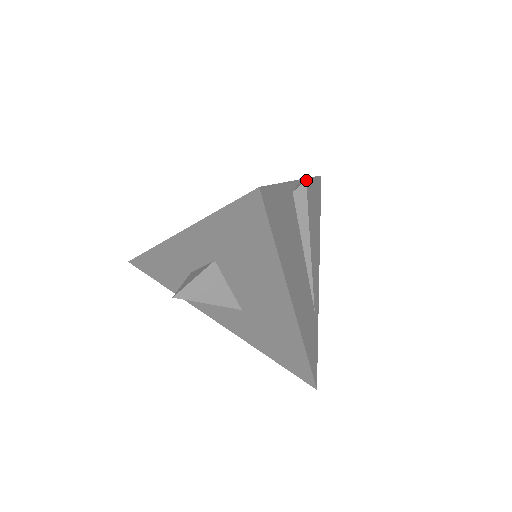
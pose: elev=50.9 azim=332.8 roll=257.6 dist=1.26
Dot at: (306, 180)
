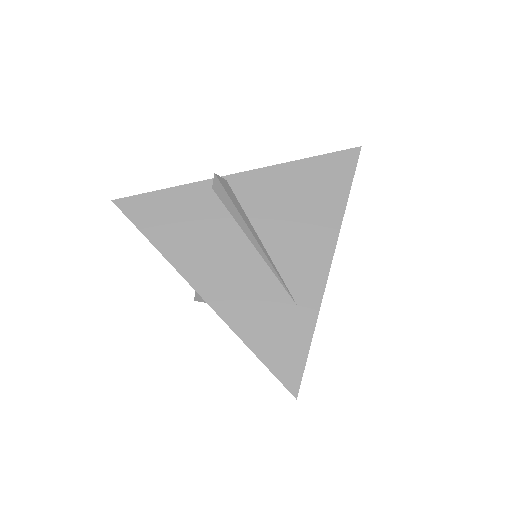
Dot at: (275, 167)
